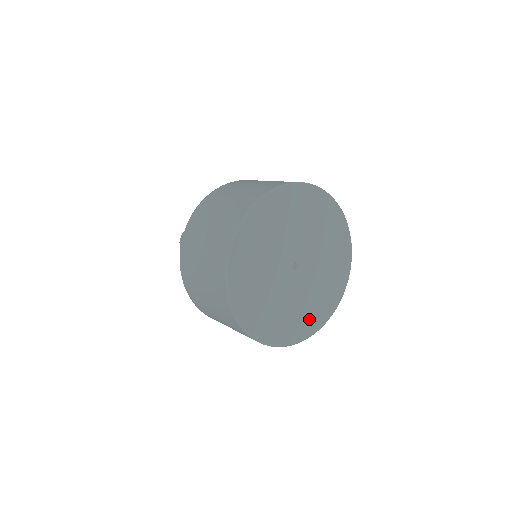
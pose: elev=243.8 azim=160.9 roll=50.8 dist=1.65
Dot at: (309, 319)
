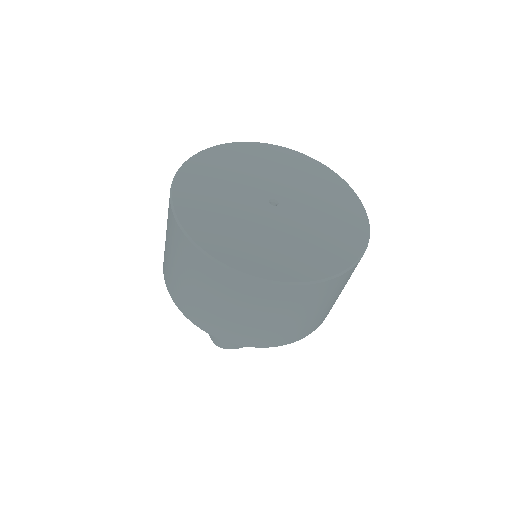
Dot at: (346, 219)
